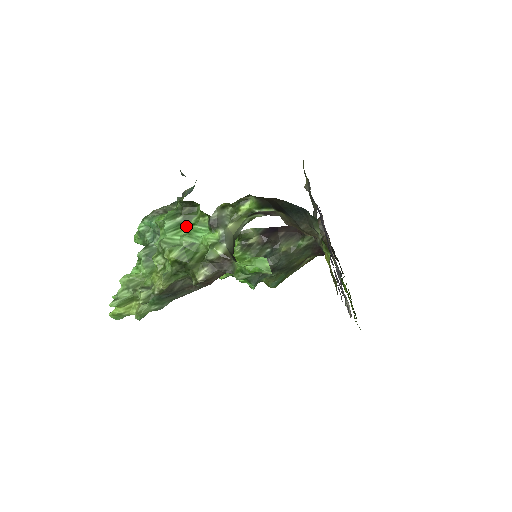
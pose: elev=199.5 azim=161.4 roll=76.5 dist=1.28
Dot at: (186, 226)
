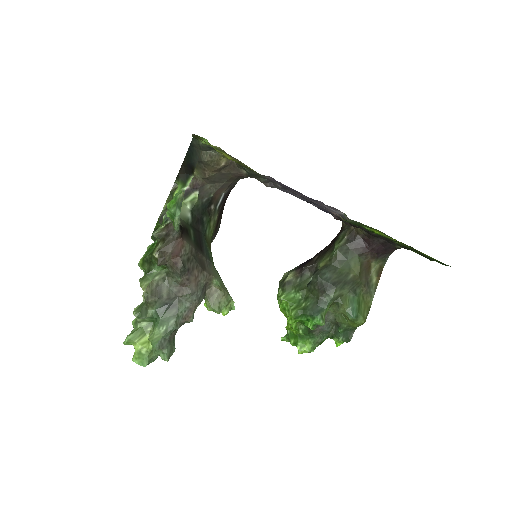
Dot at: occluded
